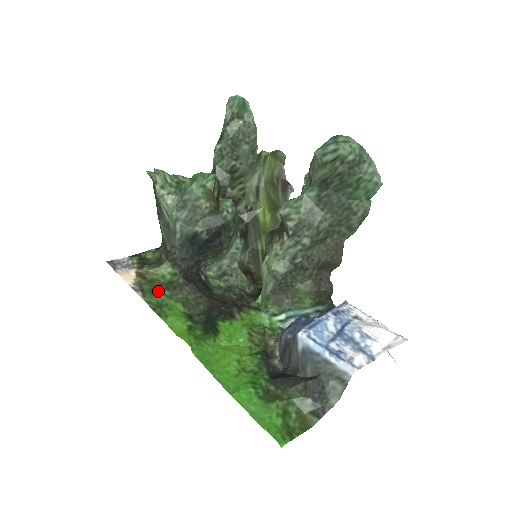
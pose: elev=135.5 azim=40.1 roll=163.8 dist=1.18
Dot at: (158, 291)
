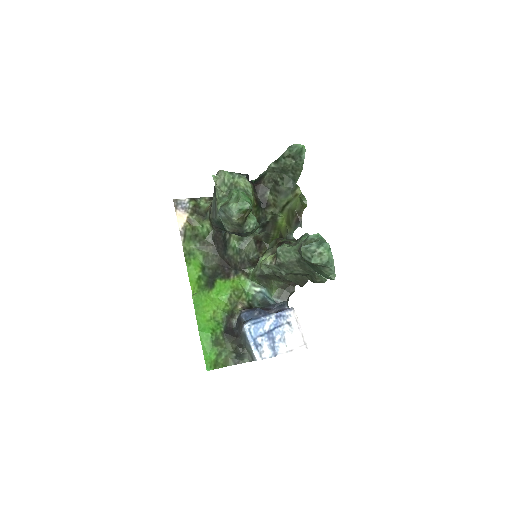
Dot at: (194, 241)
